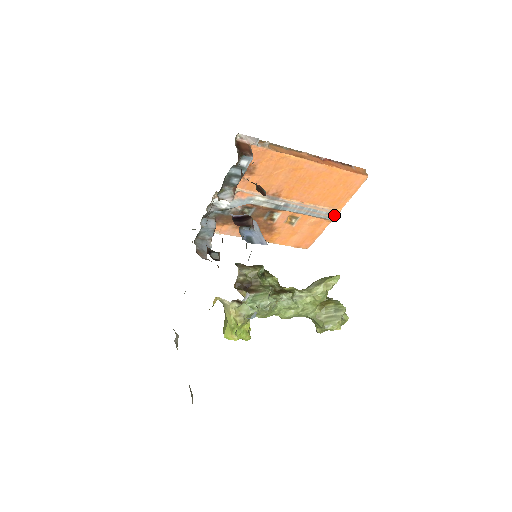
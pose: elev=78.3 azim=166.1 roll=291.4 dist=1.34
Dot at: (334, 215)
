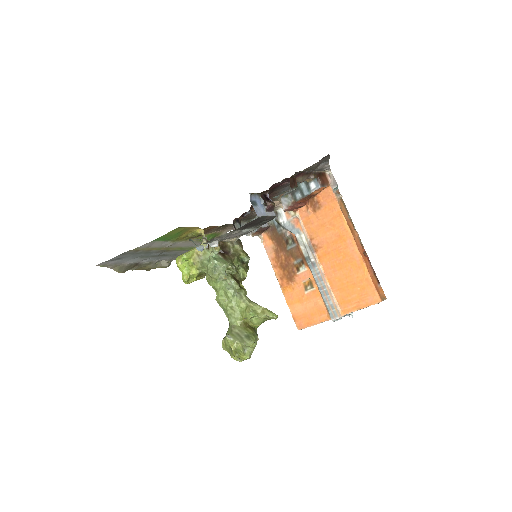
Dot at: (336, 314)
